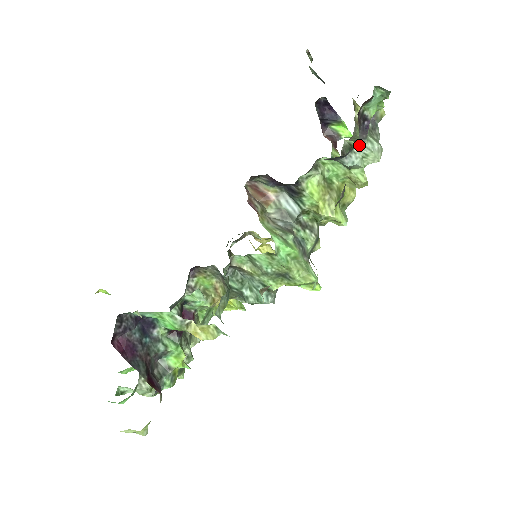
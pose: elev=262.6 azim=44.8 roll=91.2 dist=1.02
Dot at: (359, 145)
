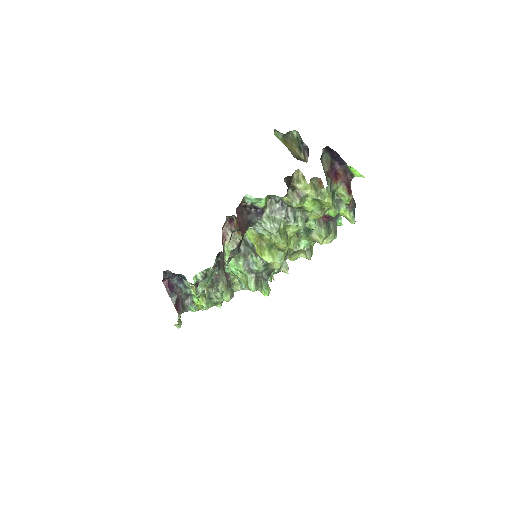
Dot at: (258, 222)
